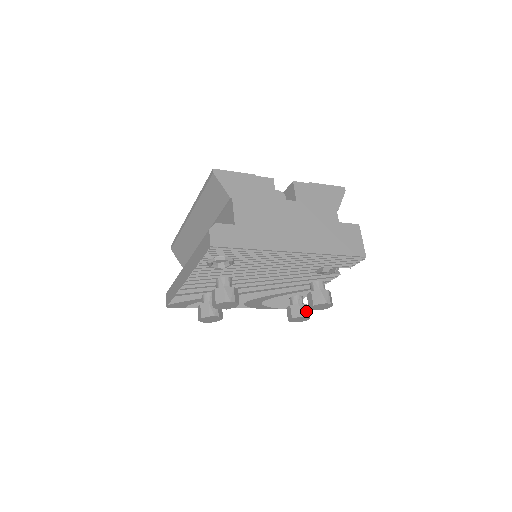
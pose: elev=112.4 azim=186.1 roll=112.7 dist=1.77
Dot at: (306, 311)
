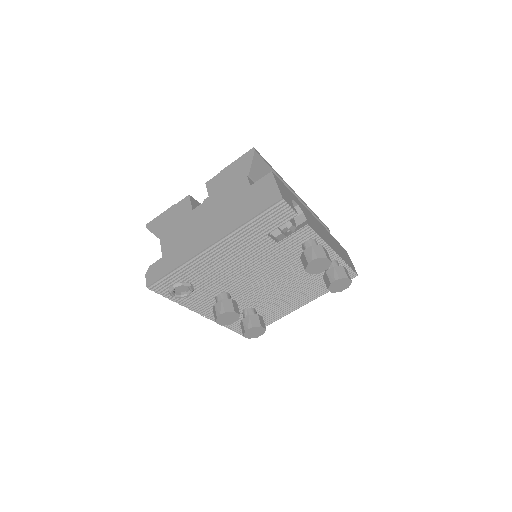
Dot at: (336, 274)
